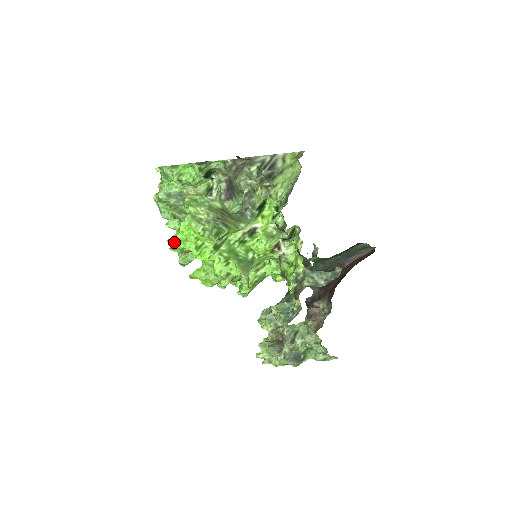
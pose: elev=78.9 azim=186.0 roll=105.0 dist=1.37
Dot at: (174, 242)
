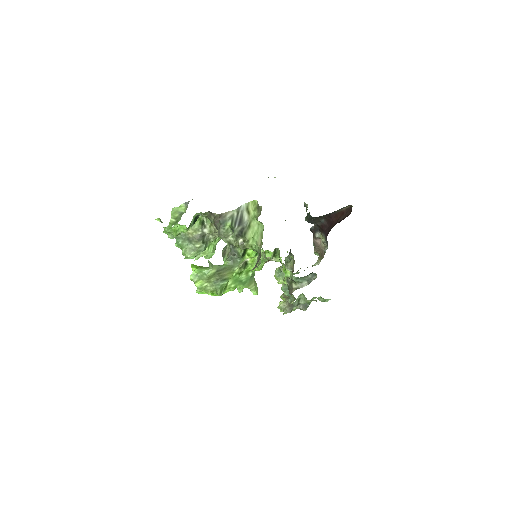
Dot at: occluded
